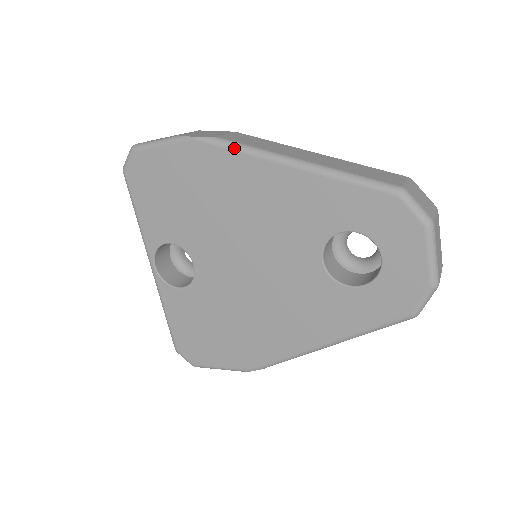
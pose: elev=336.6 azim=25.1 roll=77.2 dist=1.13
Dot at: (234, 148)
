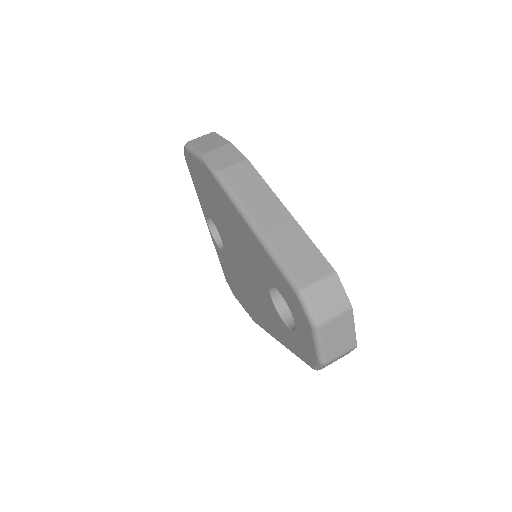
Dot at: (223, 188)
